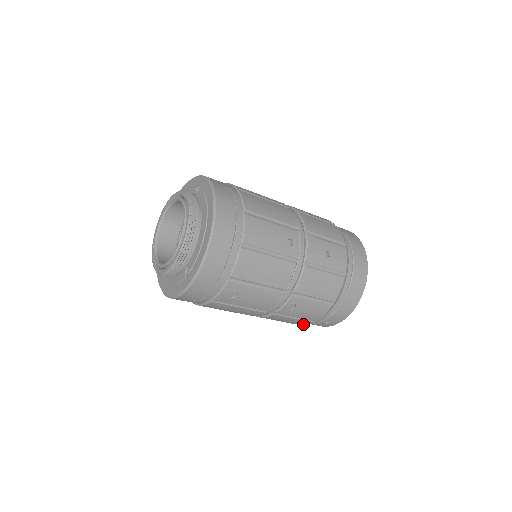
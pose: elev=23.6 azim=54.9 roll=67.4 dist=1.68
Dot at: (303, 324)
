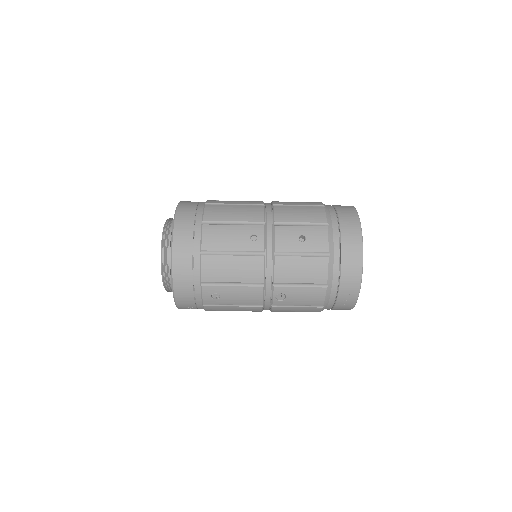
Dot at: (318, 311)
